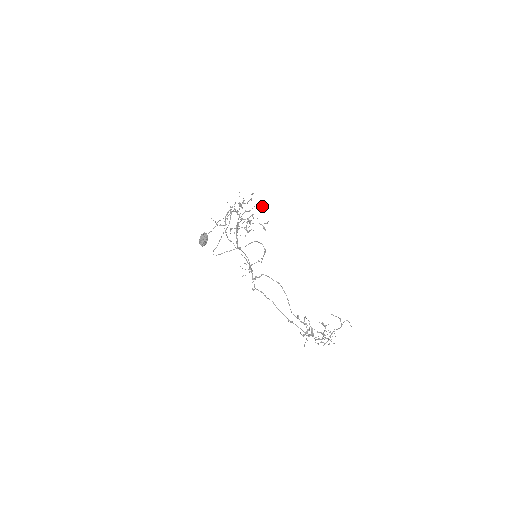
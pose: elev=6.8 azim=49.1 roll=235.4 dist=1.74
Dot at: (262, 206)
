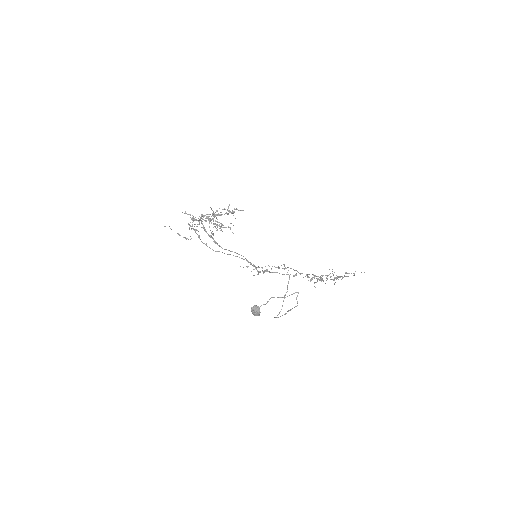
Dot at: (238, 210)
